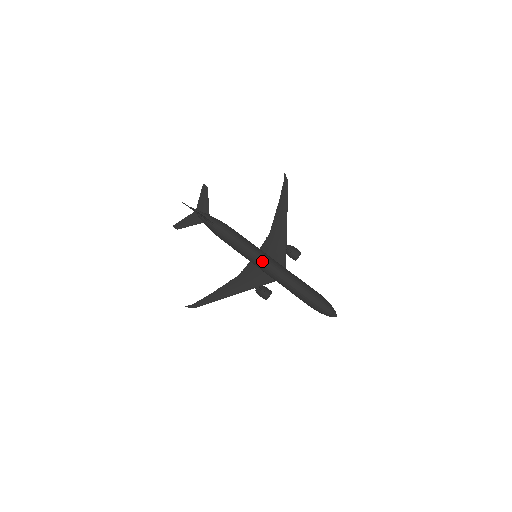
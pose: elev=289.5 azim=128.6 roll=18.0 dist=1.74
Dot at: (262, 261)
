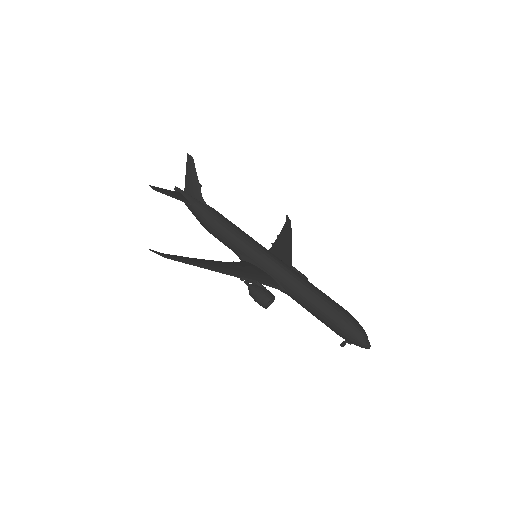
Dot at: (272, 254)
